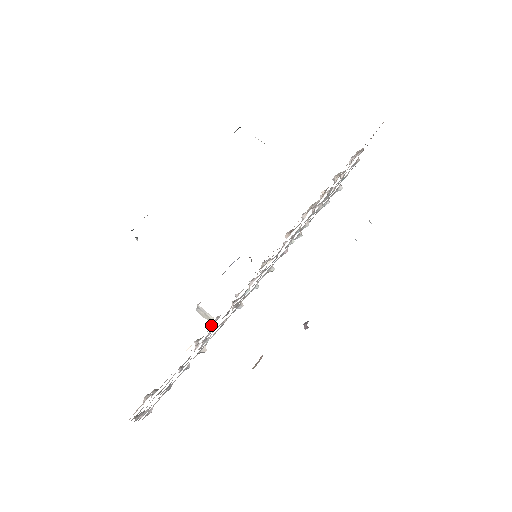
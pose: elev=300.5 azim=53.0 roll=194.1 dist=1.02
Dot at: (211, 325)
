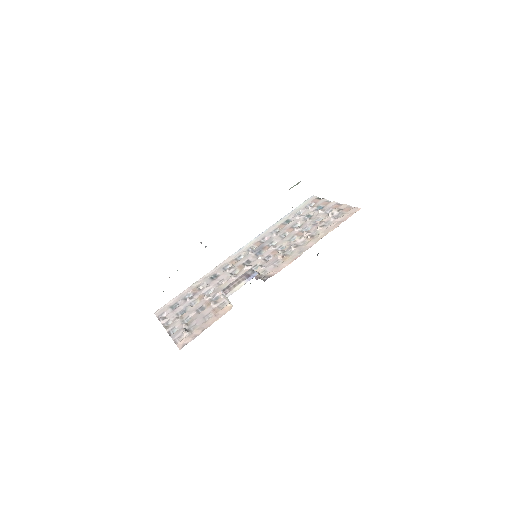
Dot at: (223, 296)
